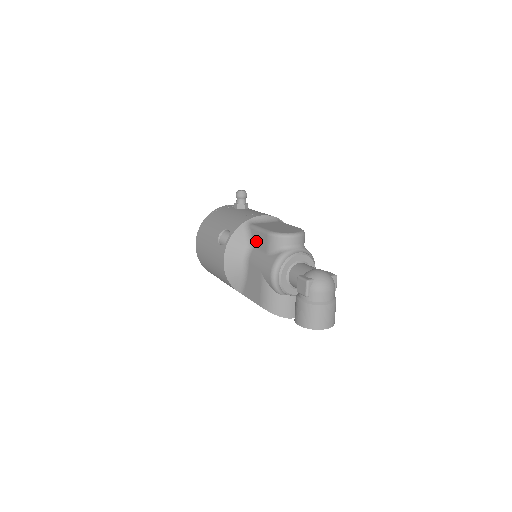
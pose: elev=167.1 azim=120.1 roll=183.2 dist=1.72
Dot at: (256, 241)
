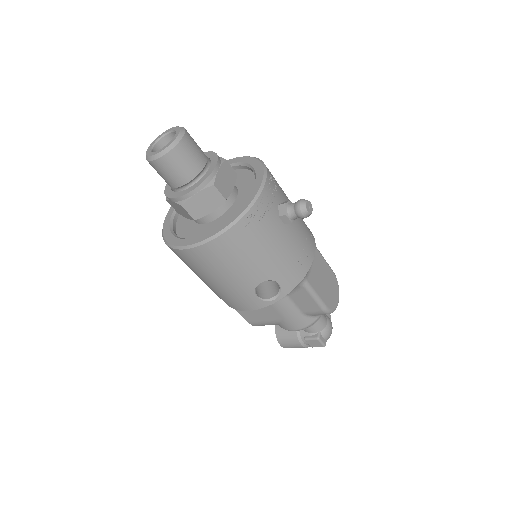
Dot at: (299, 298)
